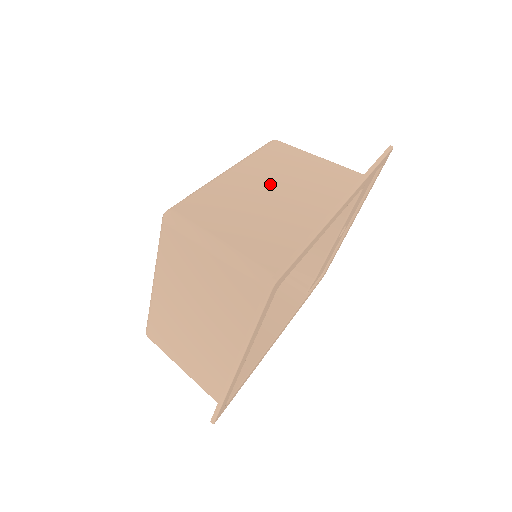
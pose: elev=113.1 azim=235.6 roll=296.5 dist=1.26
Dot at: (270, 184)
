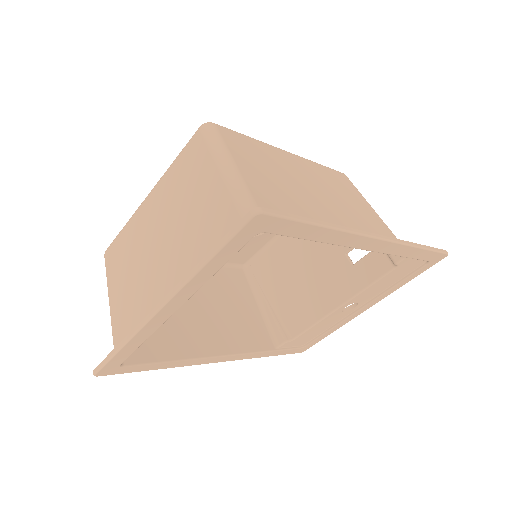
Dot at: (316, 184)
